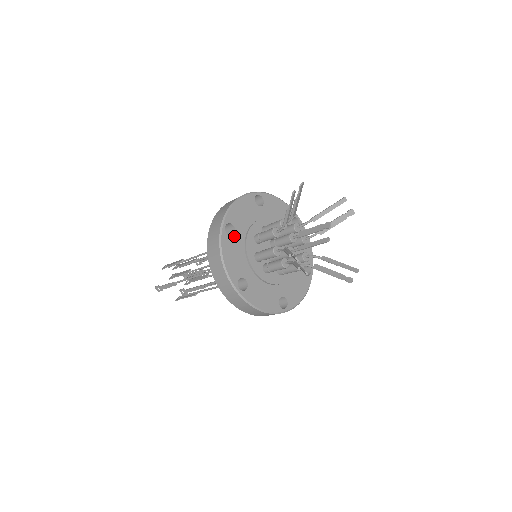
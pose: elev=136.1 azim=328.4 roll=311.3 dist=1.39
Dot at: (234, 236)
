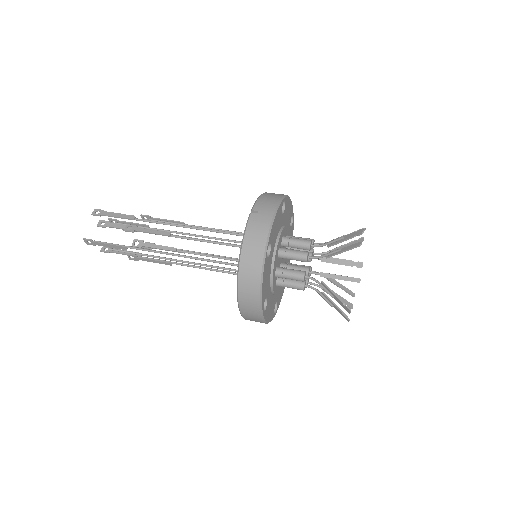
Dot at: (269, 256)
